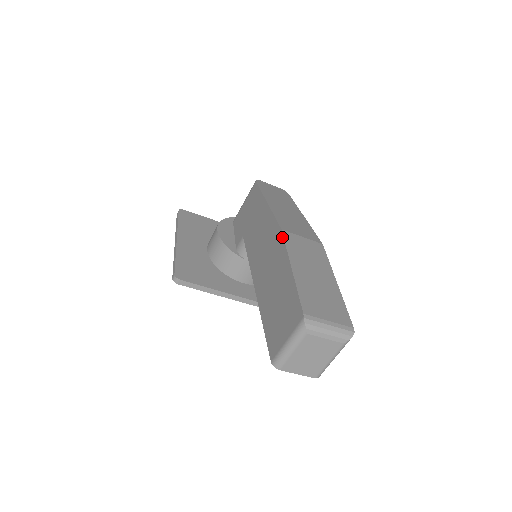
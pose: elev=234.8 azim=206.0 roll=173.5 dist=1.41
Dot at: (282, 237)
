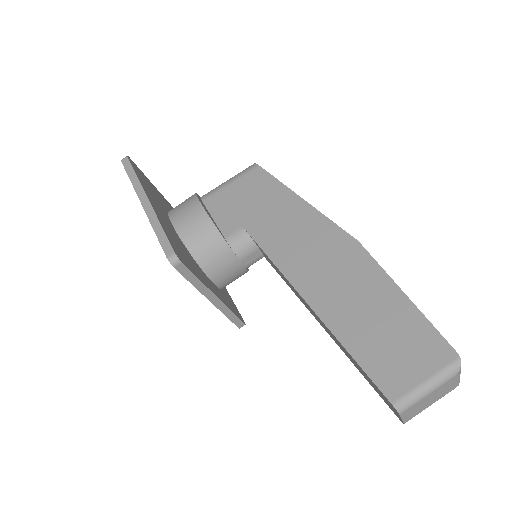
Dot at: (365, 251)
